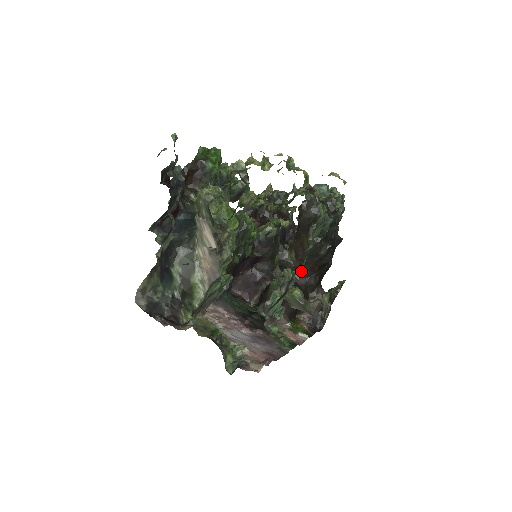
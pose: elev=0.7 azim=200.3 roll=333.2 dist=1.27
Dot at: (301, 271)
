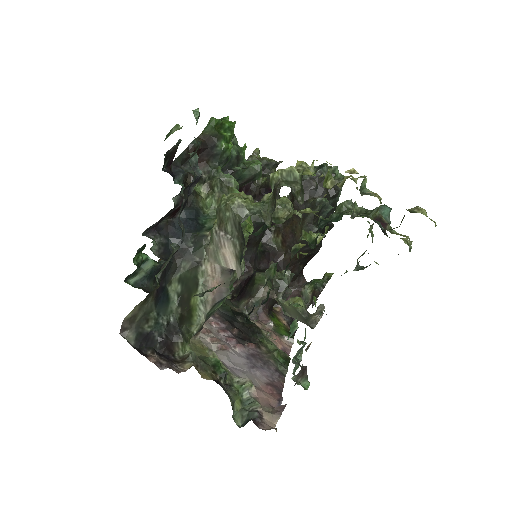
Dot at: (286, 259)
